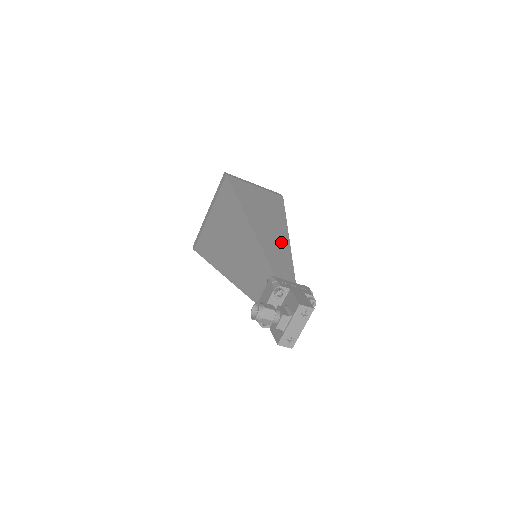
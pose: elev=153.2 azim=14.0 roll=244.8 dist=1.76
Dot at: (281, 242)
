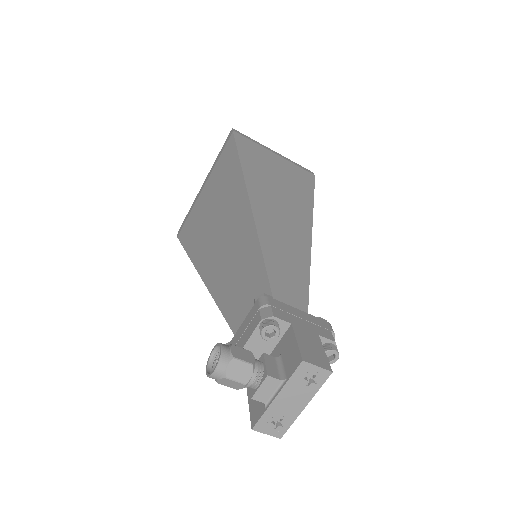
Dot at: (297, 238)
